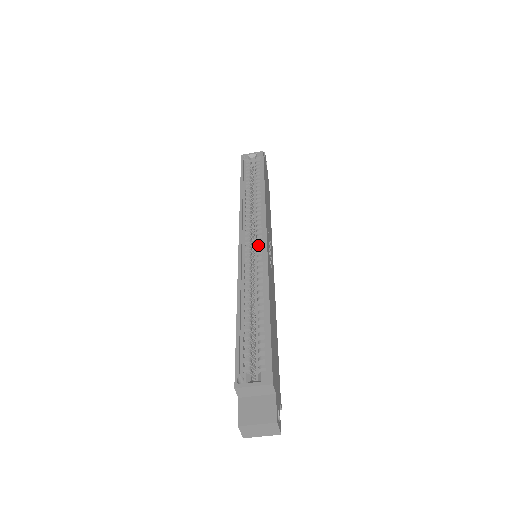
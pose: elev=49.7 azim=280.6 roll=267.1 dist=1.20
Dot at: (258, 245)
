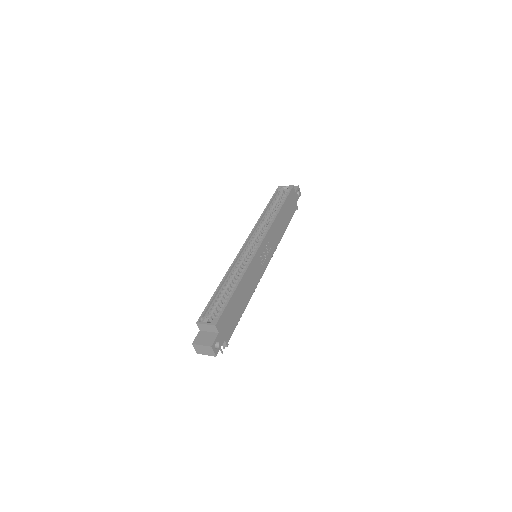
Dot at: (254, 248)
